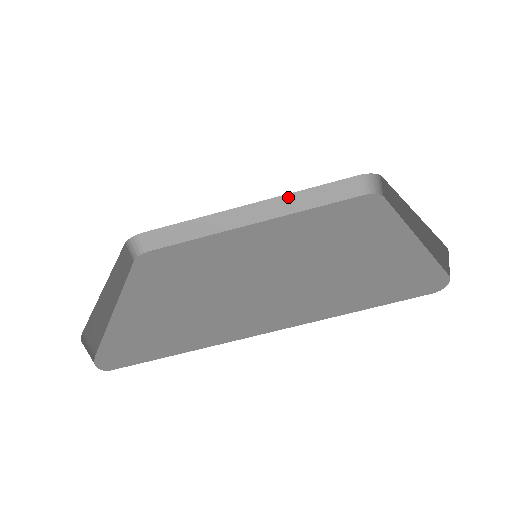
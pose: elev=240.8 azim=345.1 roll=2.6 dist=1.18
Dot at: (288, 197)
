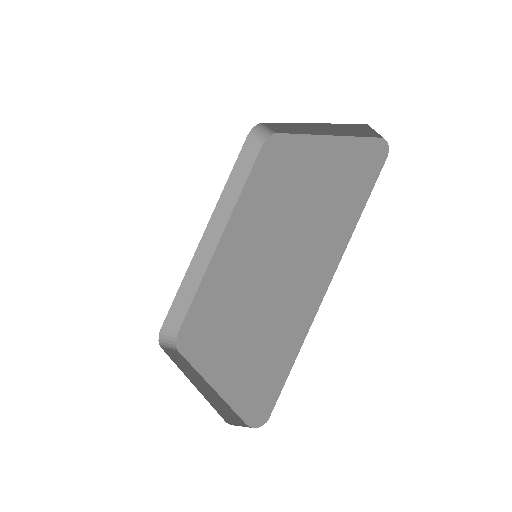
Dot at: (221, 200)
